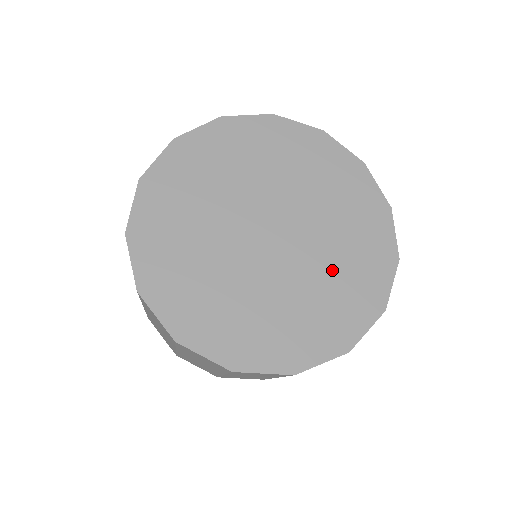
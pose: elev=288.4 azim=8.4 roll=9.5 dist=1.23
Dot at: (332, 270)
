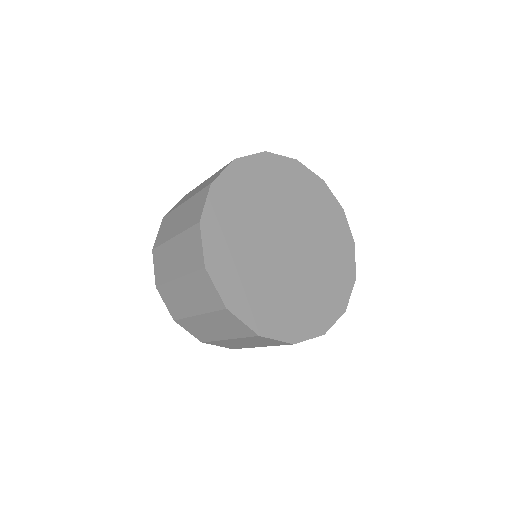
Dot at: (293, 296)
